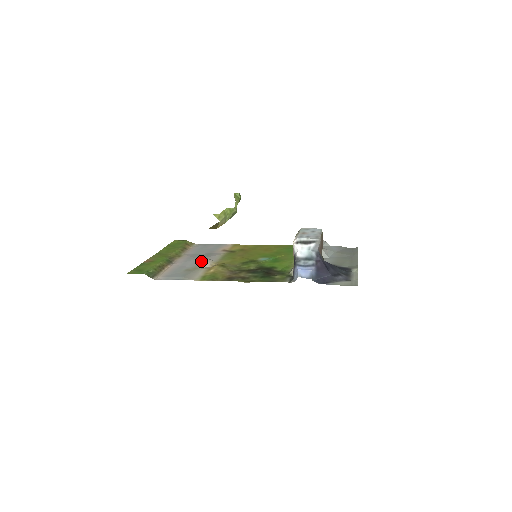
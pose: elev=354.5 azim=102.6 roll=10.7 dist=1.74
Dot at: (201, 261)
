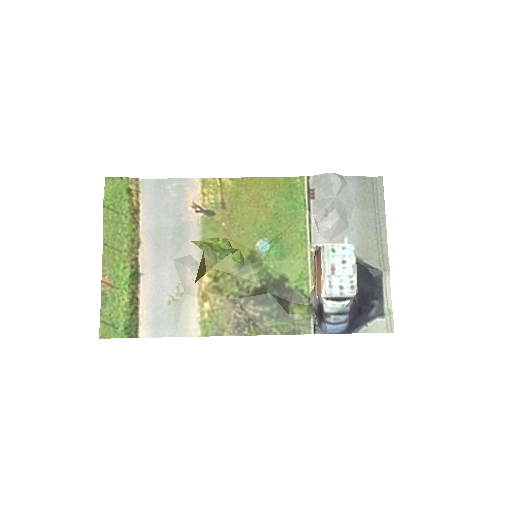
Dot at: (182, 274)
